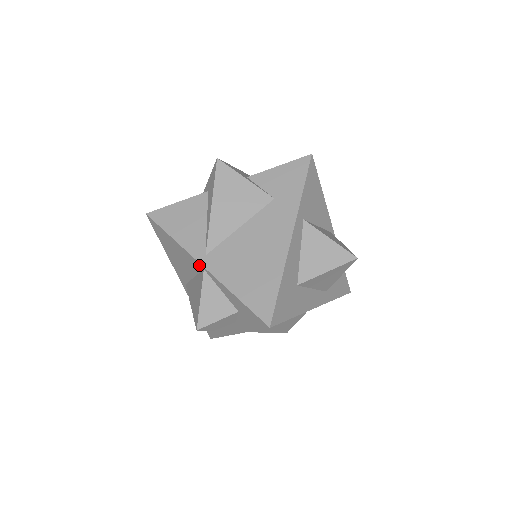
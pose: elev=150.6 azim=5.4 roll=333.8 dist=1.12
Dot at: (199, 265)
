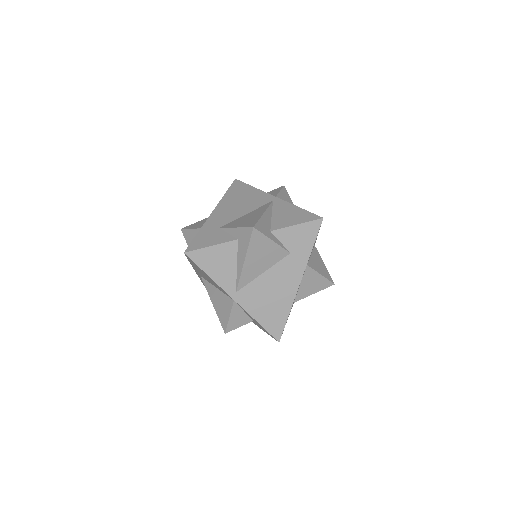
Dot at: (230, 297)
